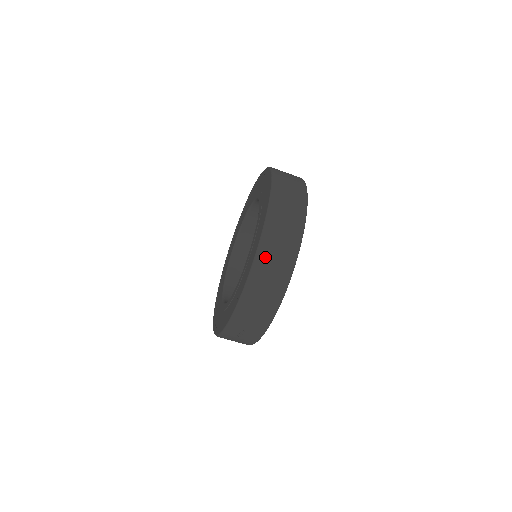
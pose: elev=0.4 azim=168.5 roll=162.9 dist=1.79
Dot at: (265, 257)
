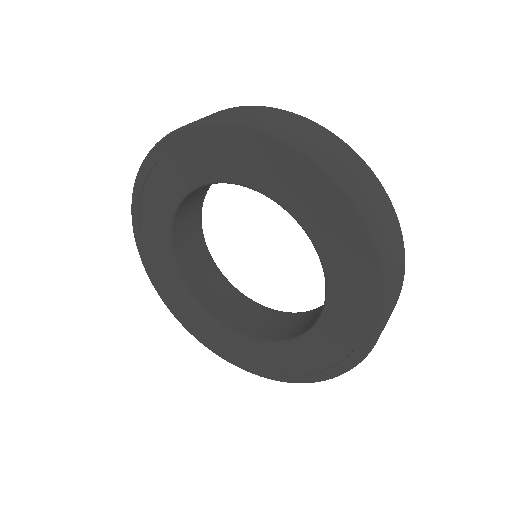
Dot at: (383, 238)
